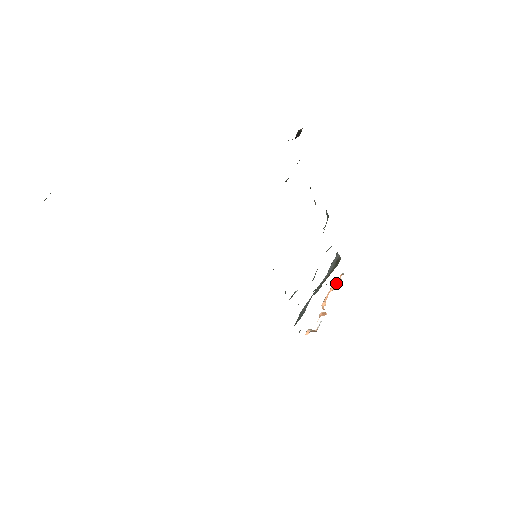
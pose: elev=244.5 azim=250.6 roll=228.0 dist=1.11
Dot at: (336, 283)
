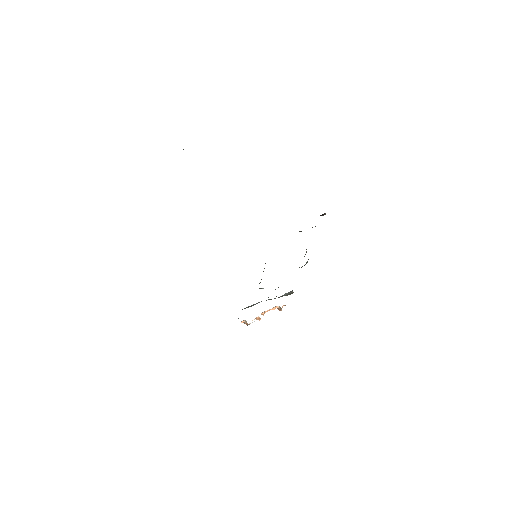
Dot at: (278, 307)
